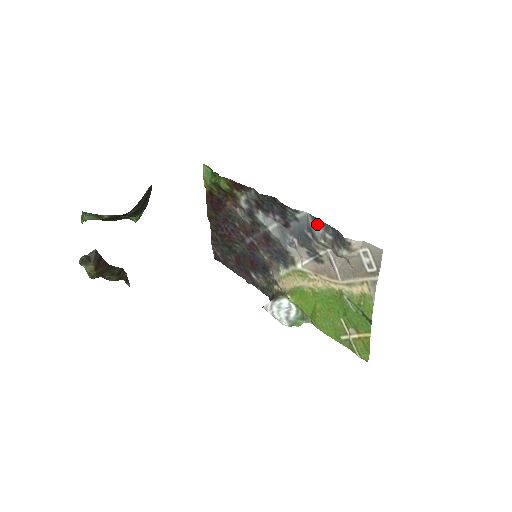
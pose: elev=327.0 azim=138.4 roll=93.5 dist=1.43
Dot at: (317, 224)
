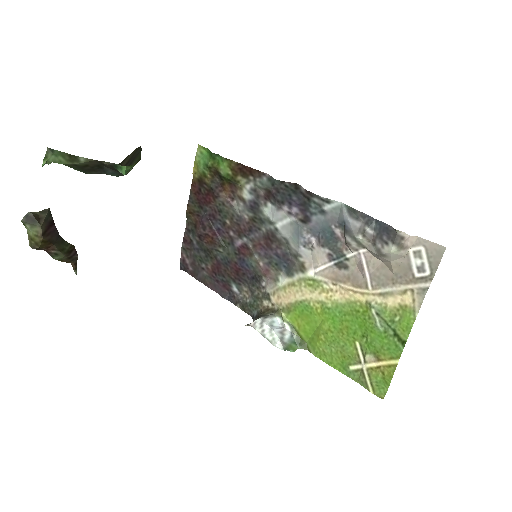
Dot at: (354, 216)
